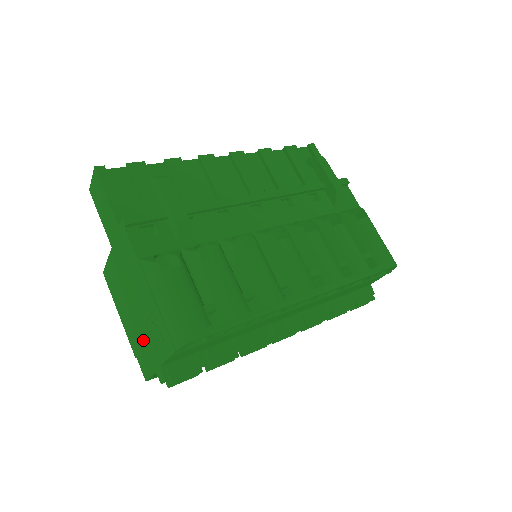
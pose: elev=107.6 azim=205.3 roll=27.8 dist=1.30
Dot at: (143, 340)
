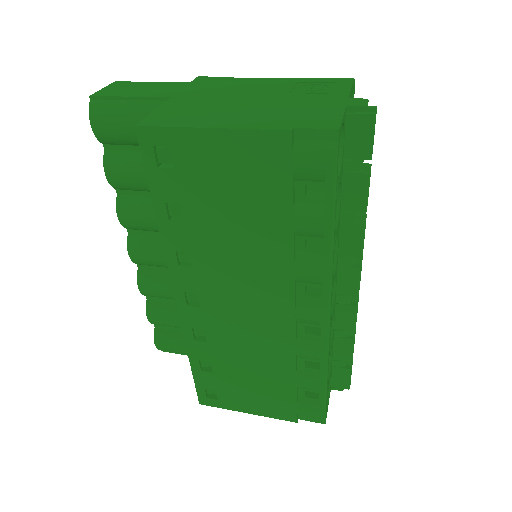
Dot at: (297, 105)
